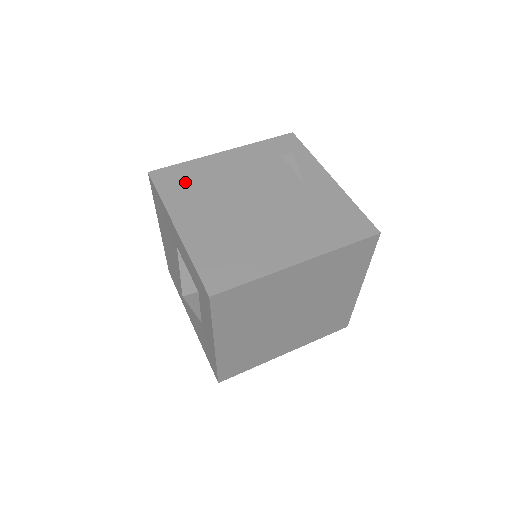
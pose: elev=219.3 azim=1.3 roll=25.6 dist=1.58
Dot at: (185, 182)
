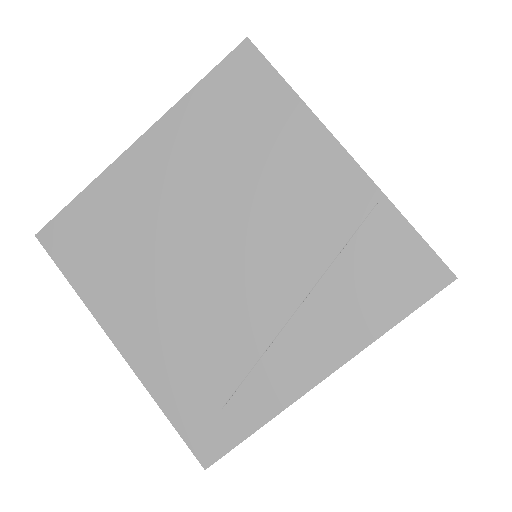
Dot at: occluded
